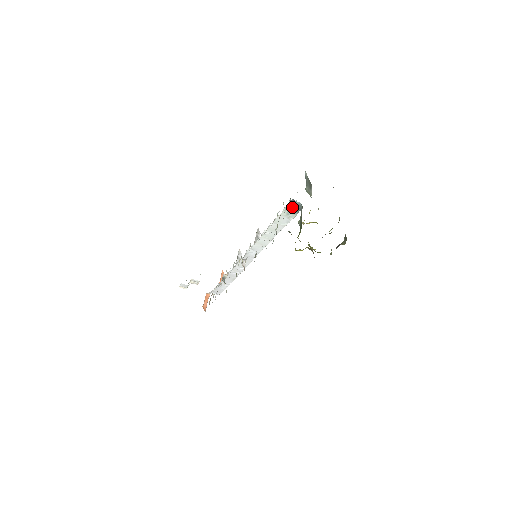
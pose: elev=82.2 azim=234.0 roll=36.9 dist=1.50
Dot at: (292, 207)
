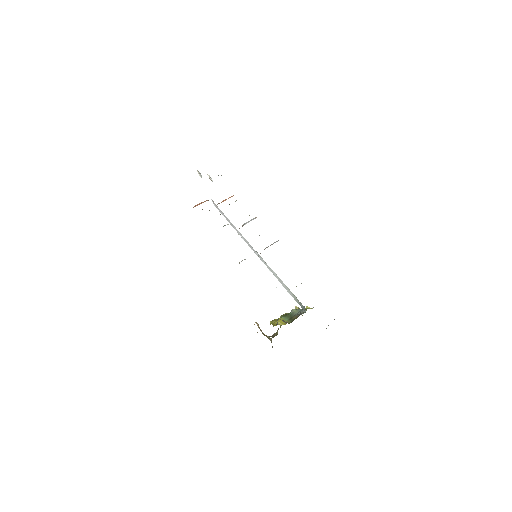
Dot at: (300, 303)
